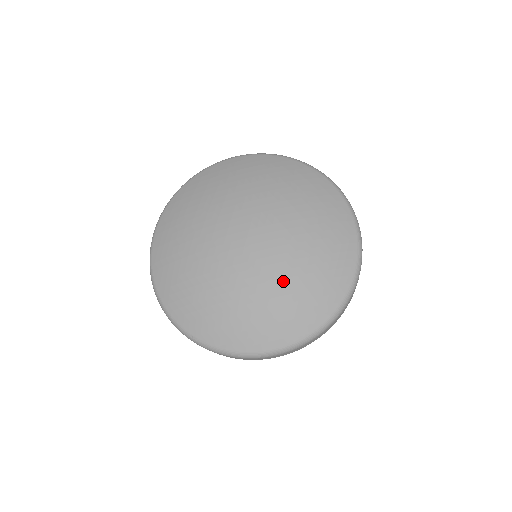
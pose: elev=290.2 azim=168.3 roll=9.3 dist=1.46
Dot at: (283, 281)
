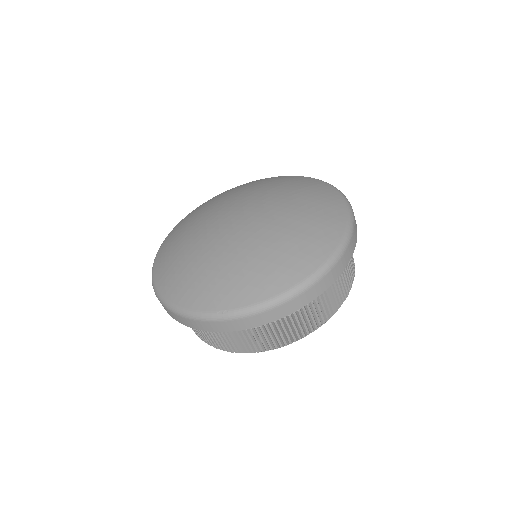
Dot at: (285, 223)
